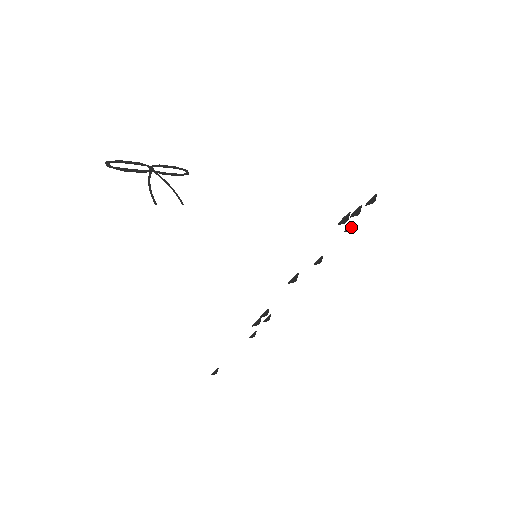
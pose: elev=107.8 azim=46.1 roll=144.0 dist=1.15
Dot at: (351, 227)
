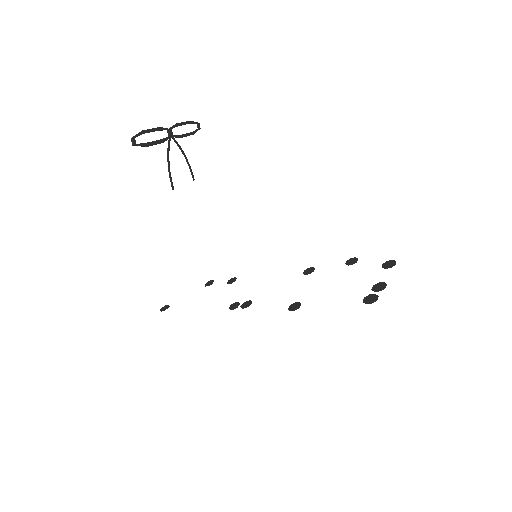
Dot at: (353, 260)
